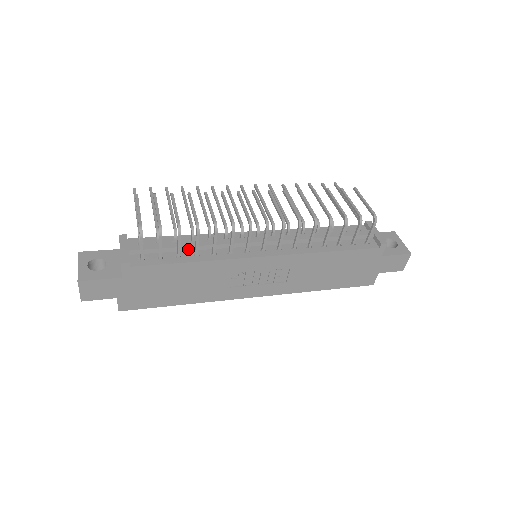
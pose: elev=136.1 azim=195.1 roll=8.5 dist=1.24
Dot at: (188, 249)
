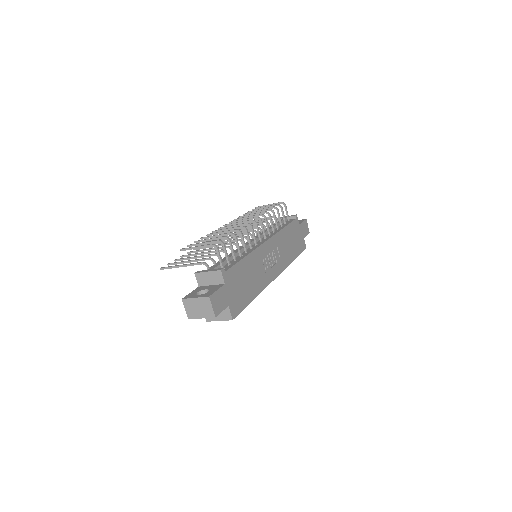
Dot at: occluded
